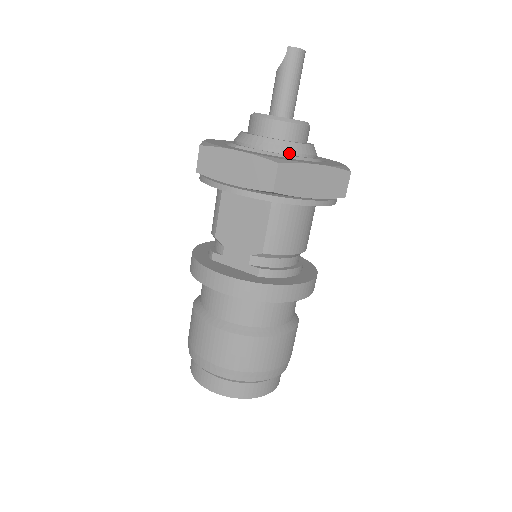
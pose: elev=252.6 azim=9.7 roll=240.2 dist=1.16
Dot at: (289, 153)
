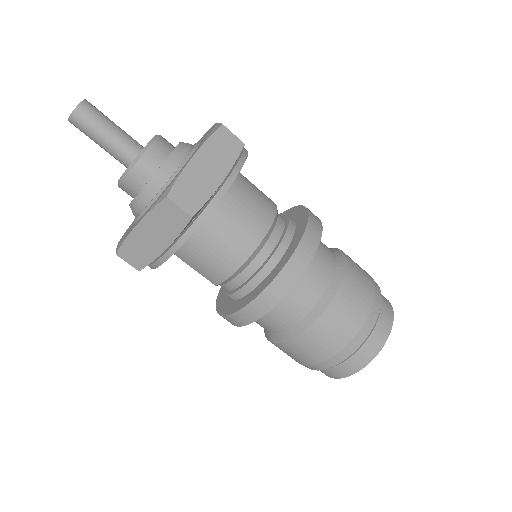
Dot at: (140, 210)
